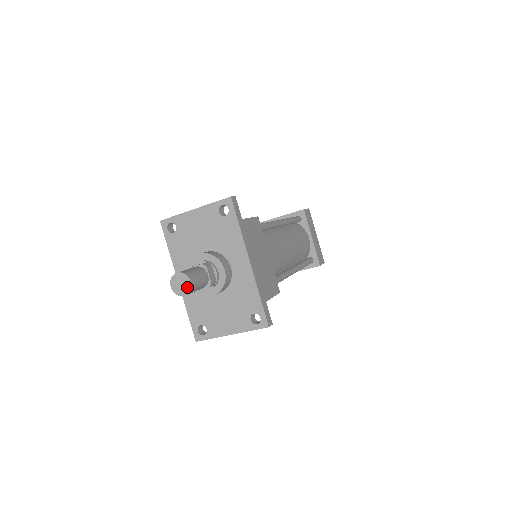
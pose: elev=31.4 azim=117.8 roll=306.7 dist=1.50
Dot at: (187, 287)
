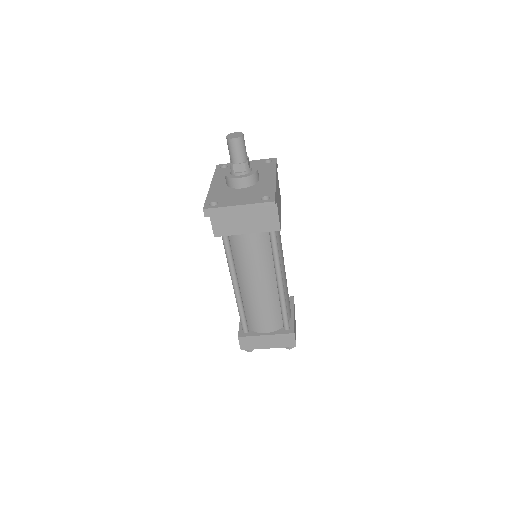
Dot at: (239, 136)
